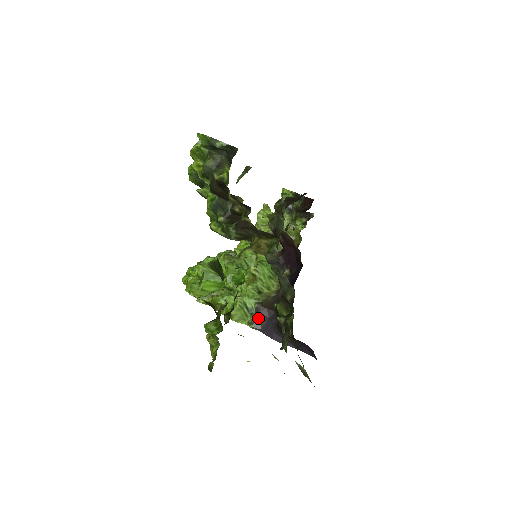
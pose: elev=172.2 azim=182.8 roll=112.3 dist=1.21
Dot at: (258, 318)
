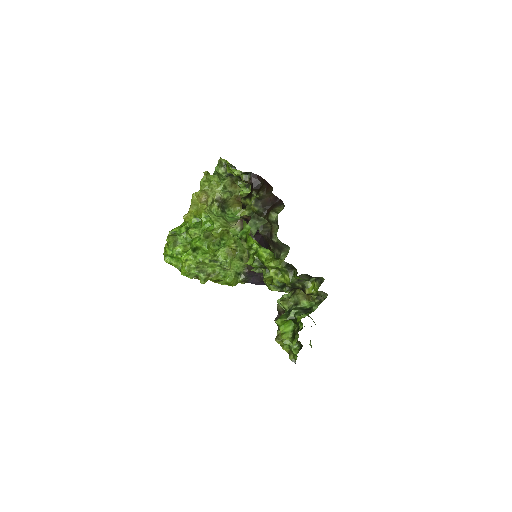
Dot at: (247, 277)
